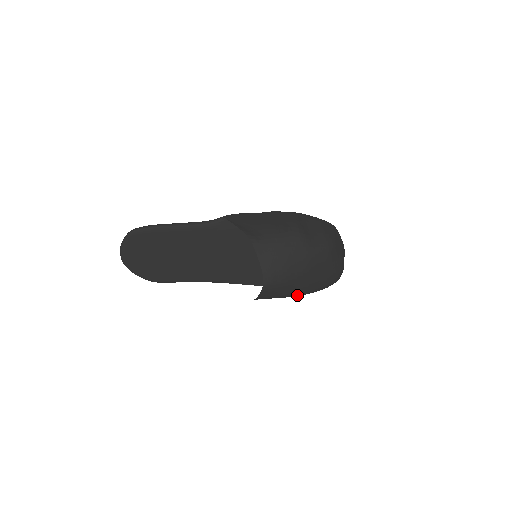
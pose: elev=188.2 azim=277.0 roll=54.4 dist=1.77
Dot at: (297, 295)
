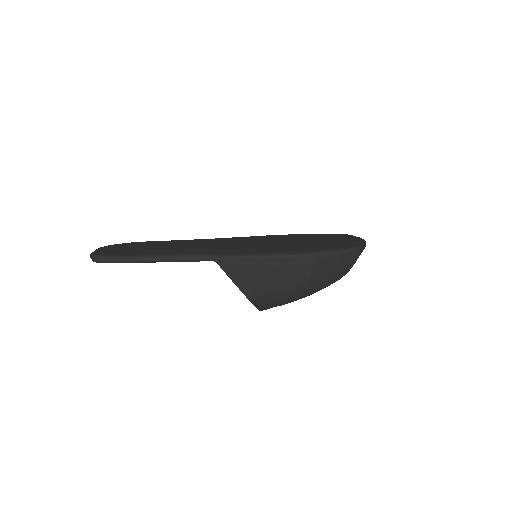
Dot at: occluded
